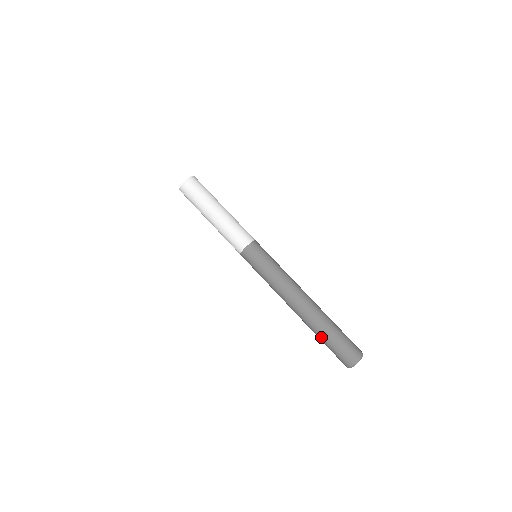
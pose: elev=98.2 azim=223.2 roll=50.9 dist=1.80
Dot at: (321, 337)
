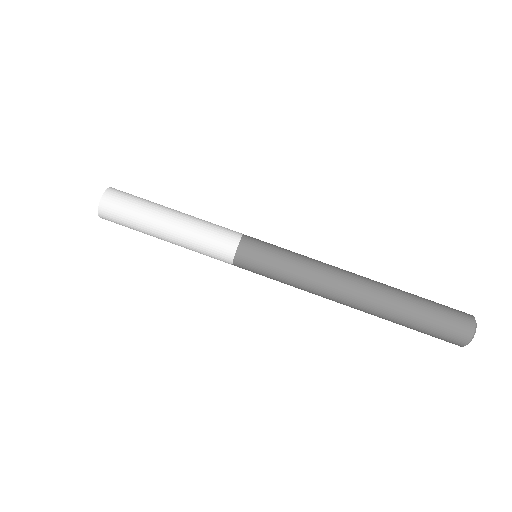
Dot at: occluded
